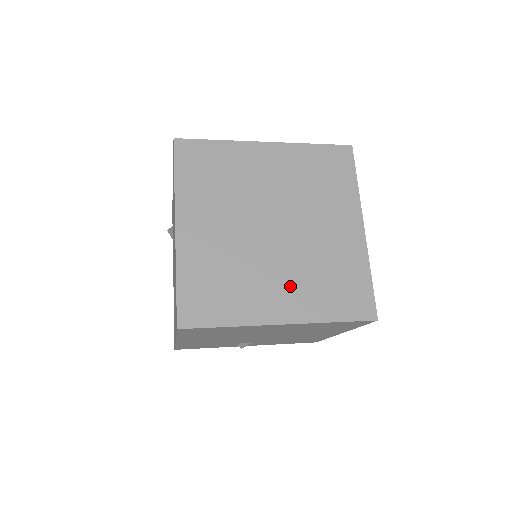
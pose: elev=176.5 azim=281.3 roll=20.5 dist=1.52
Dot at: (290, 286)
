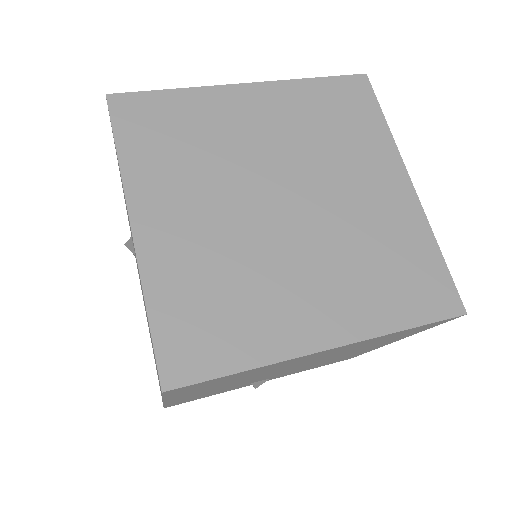
Dot at: (328, 286)
